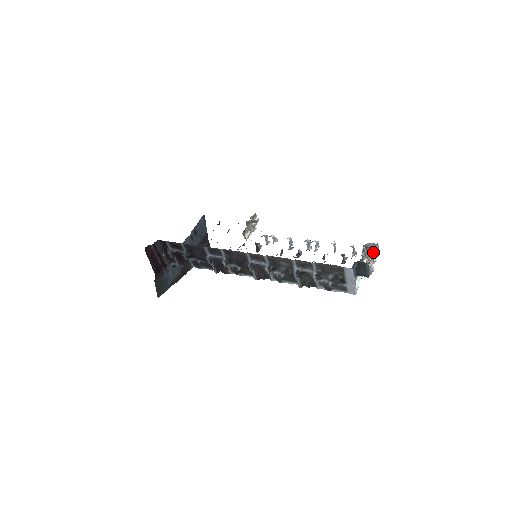
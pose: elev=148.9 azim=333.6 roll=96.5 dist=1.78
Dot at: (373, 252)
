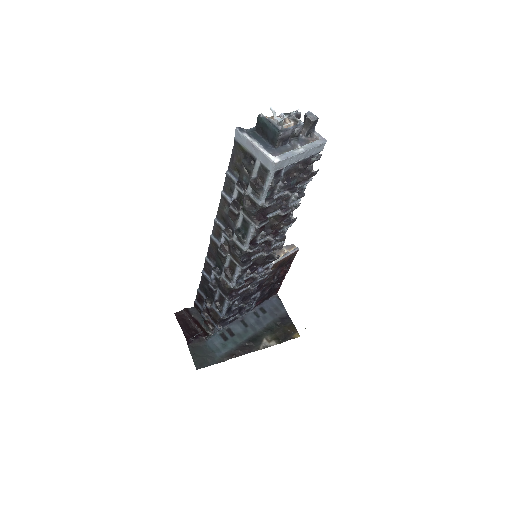
Dot at: (291, 115)
